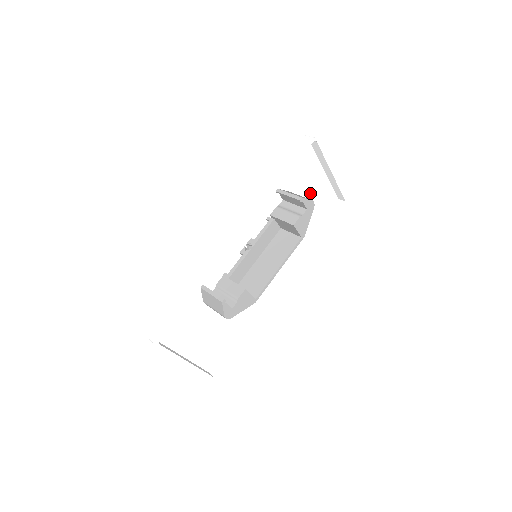
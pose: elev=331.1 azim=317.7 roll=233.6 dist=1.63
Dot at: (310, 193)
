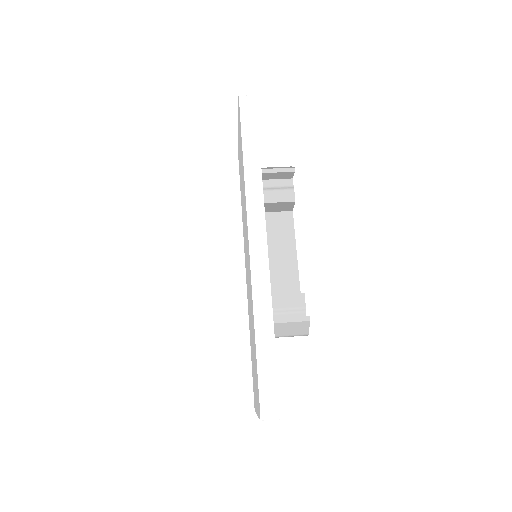
Dot at: occluded
